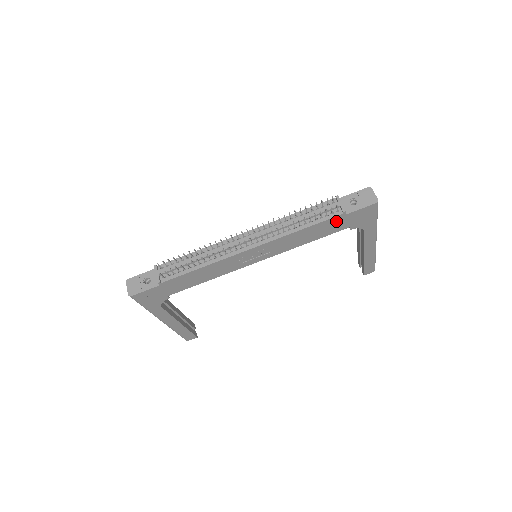
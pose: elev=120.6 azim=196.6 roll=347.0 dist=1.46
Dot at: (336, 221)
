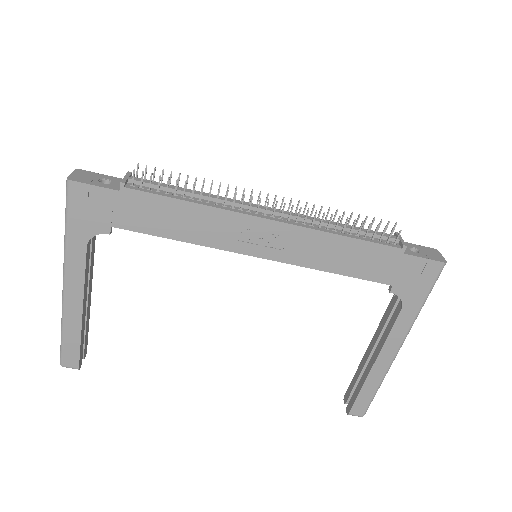
Dot at: (386, 257)
